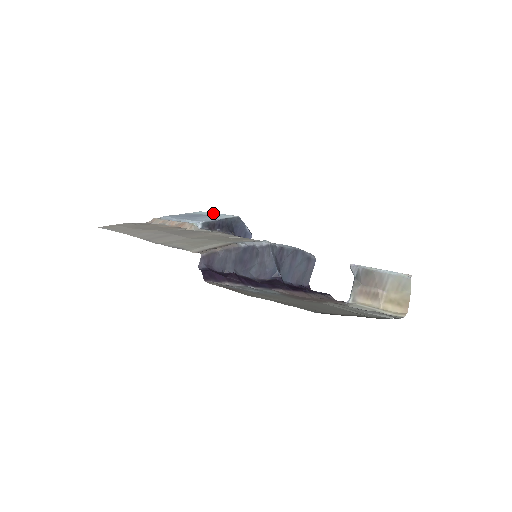
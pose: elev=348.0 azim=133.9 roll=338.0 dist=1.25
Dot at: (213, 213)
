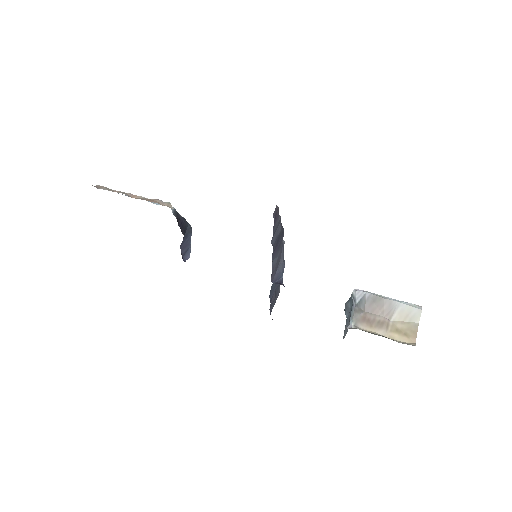
Dot at: occluded
